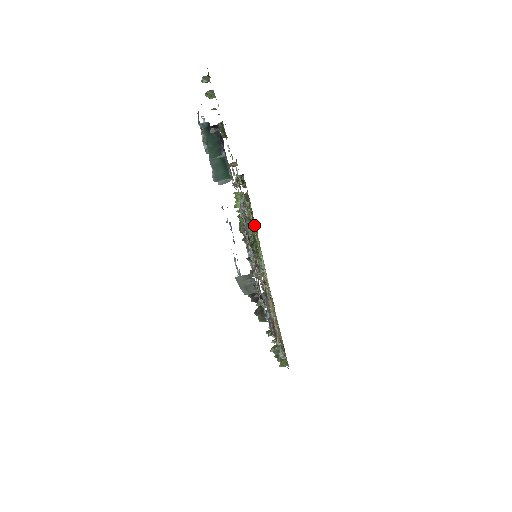
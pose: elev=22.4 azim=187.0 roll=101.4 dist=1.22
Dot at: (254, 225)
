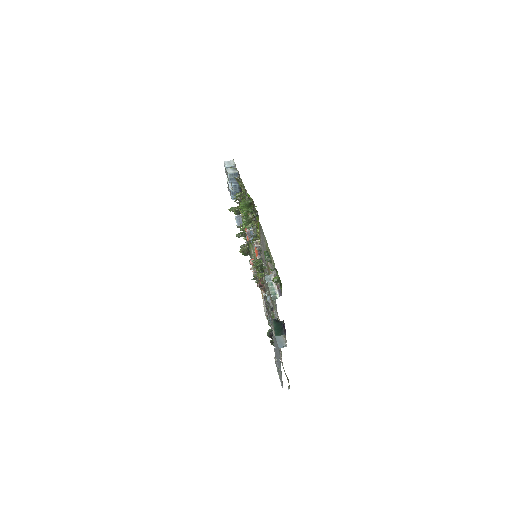
Dot at: occluded
